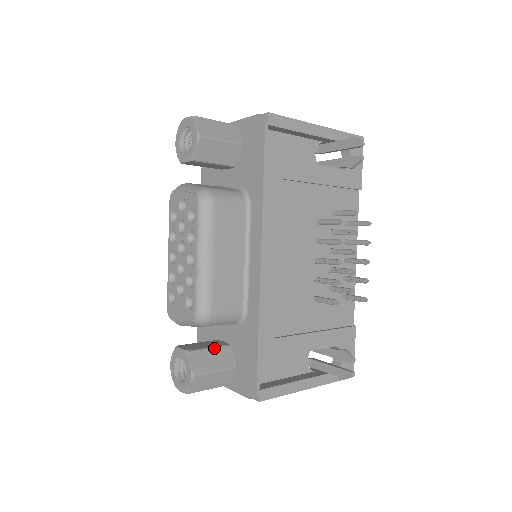
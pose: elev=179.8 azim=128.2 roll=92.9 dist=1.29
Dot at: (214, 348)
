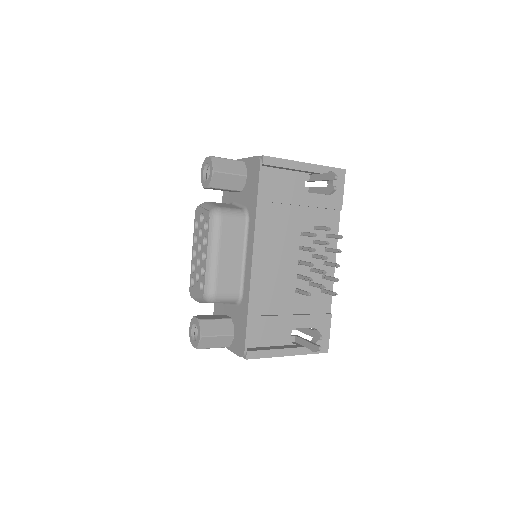
Dot at: (219, 319)
